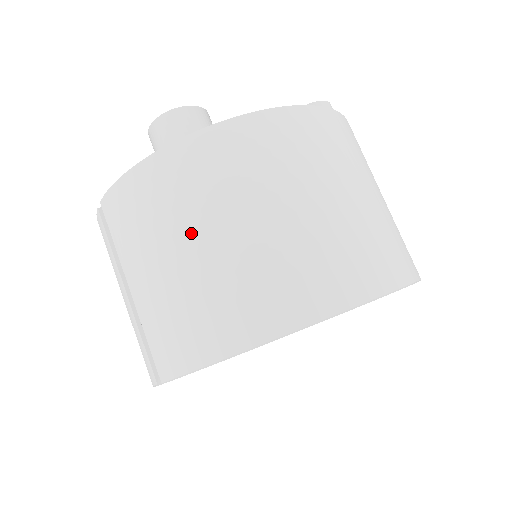
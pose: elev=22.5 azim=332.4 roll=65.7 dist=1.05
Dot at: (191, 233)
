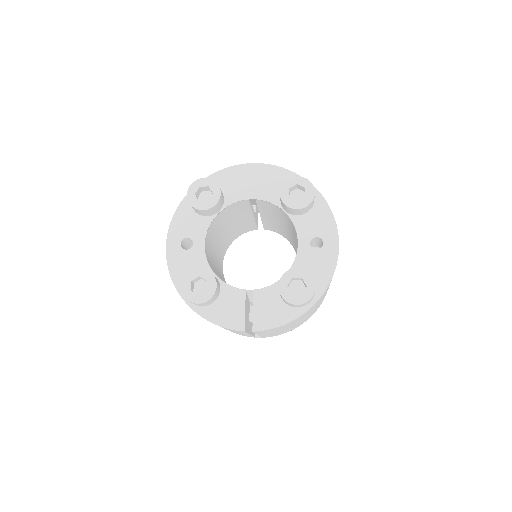
Dot at: occluded
